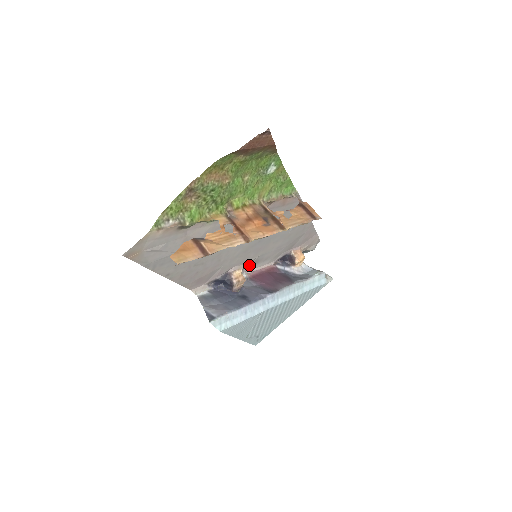
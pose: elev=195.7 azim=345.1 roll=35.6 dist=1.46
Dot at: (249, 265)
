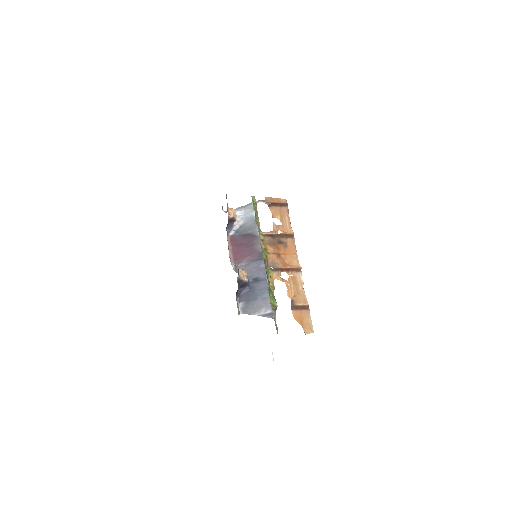
Dot at: occluded
